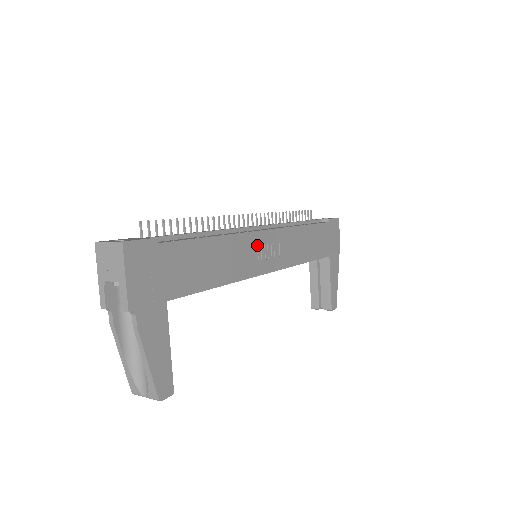
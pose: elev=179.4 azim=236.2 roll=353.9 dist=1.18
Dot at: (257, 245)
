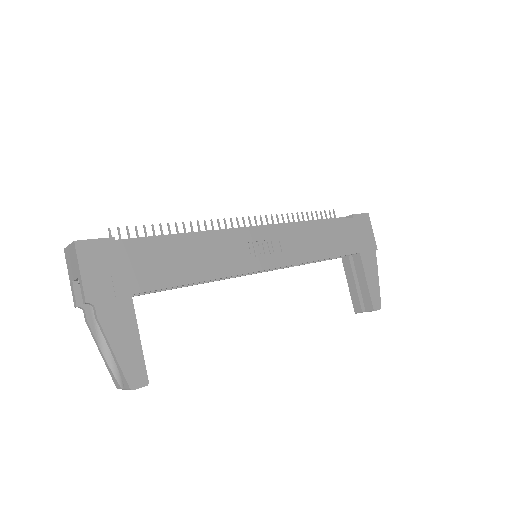
Dot at: (247, 242)
